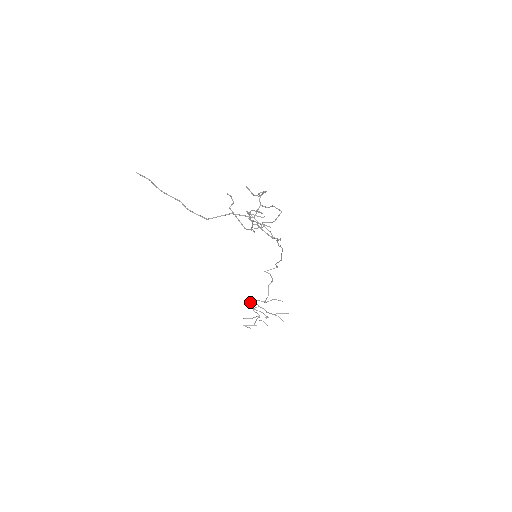
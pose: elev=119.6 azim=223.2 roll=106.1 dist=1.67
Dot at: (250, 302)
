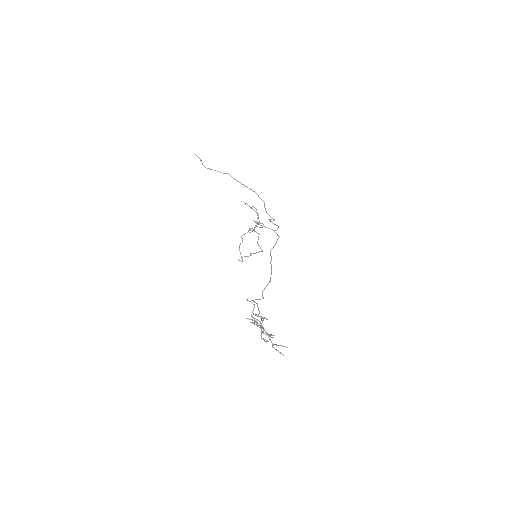
Dot at: (251, 302)
